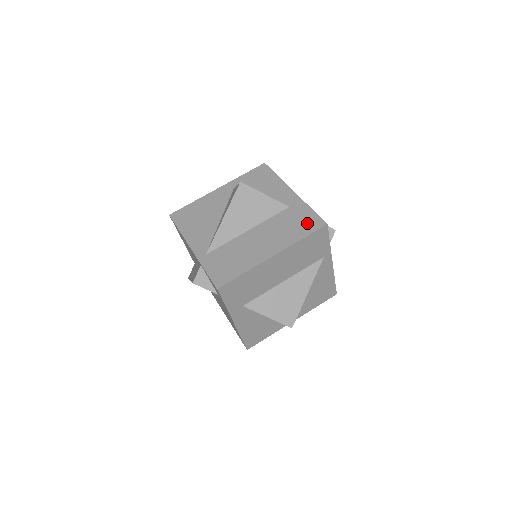
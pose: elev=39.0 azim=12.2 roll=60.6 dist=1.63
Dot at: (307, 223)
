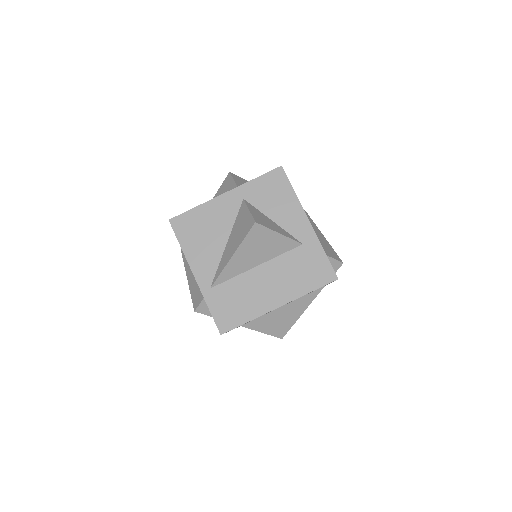
Dot at: (318, 273)
